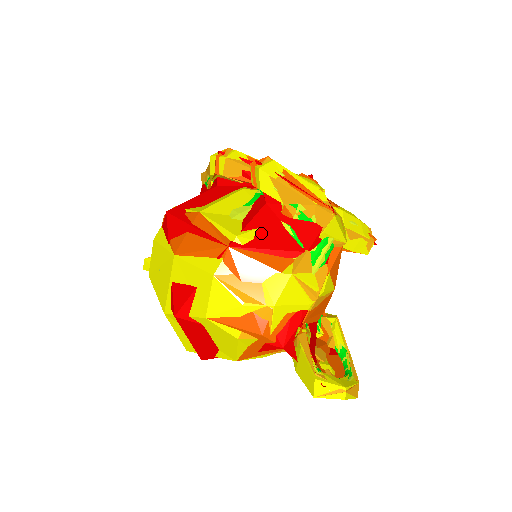
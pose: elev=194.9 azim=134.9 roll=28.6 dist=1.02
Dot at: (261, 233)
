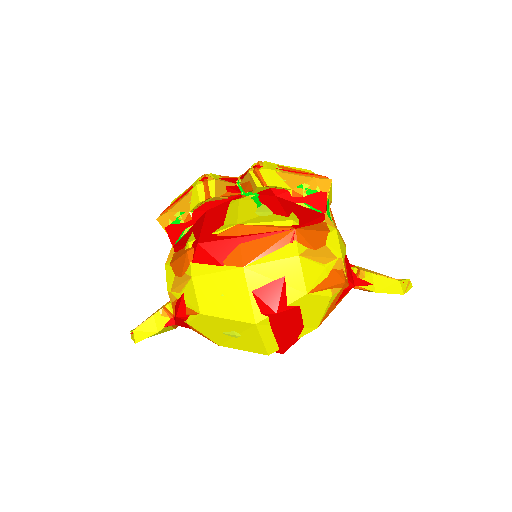
Dot at: (297, 214)
